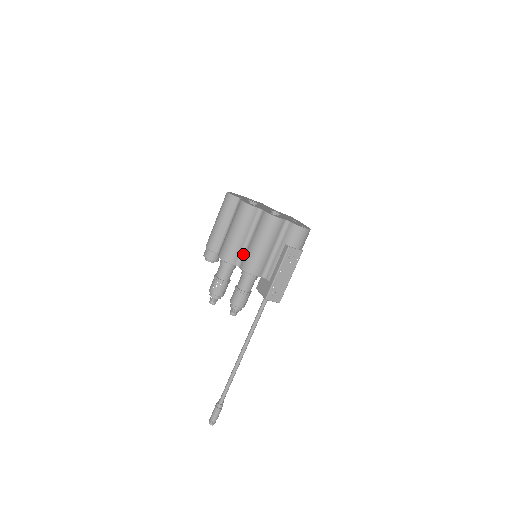
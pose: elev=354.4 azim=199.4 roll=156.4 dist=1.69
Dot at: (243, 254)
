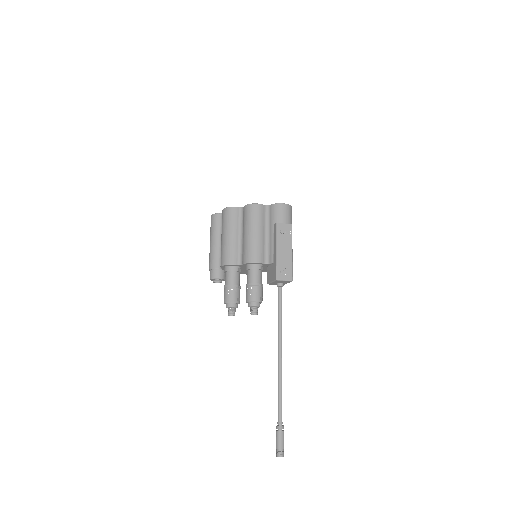
Dot at: (241, 252)
